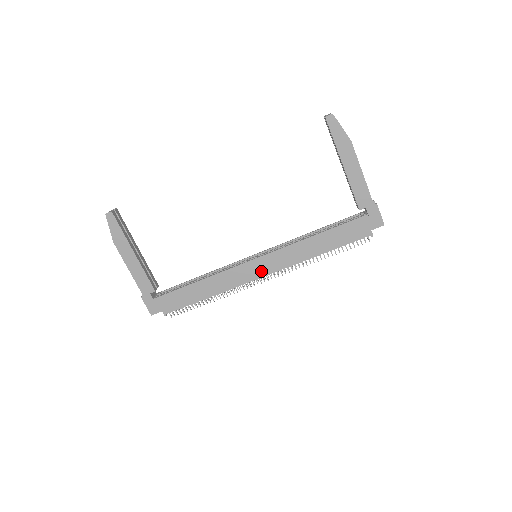
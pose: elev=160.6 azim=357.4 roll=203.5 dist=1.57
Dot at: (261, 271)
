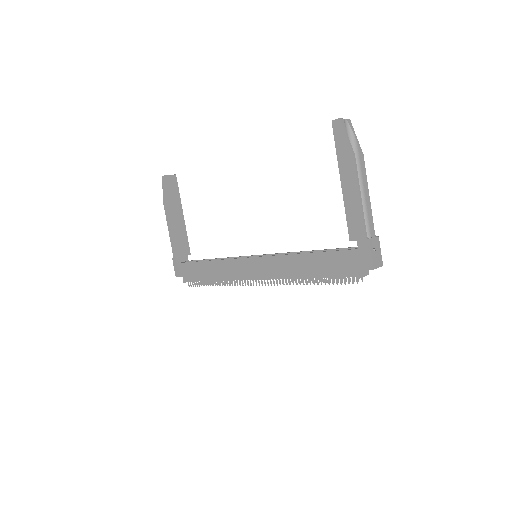
Dot at: (253, 272)
